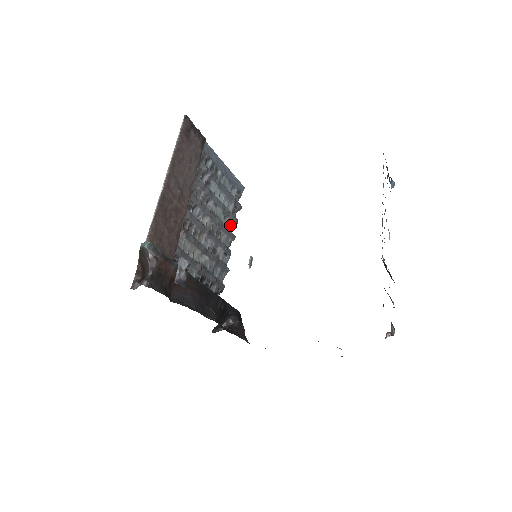
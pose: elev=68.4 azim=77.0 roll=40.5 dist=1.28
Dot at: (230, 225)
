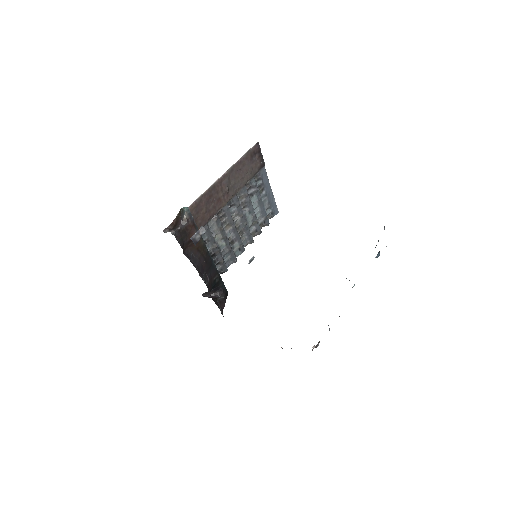
Dot at: (254, 232)
